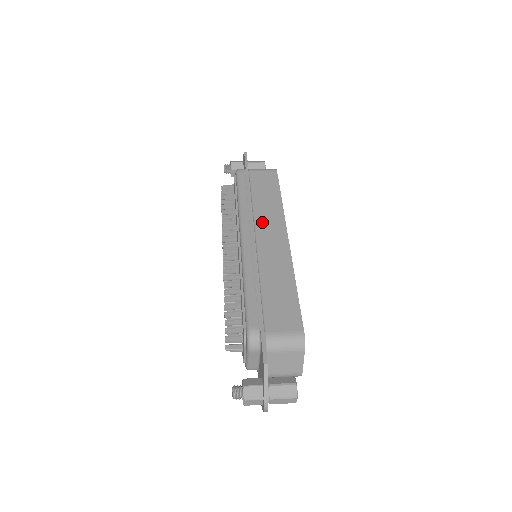
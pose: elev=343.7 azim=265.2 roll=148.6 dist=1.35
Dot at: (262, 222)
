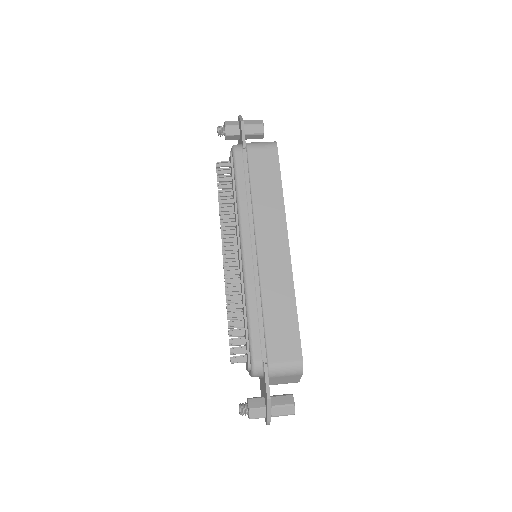
Dot at: (262, 226)
